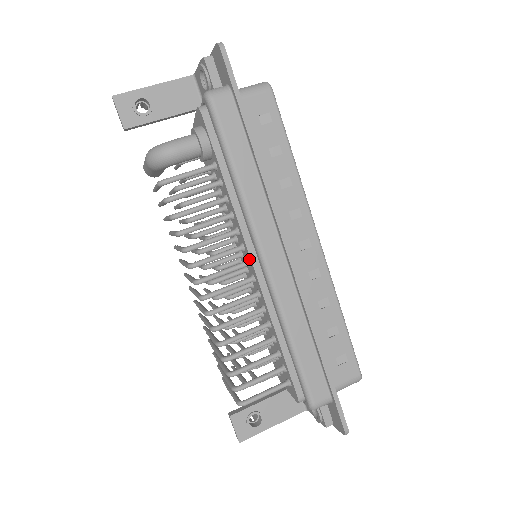
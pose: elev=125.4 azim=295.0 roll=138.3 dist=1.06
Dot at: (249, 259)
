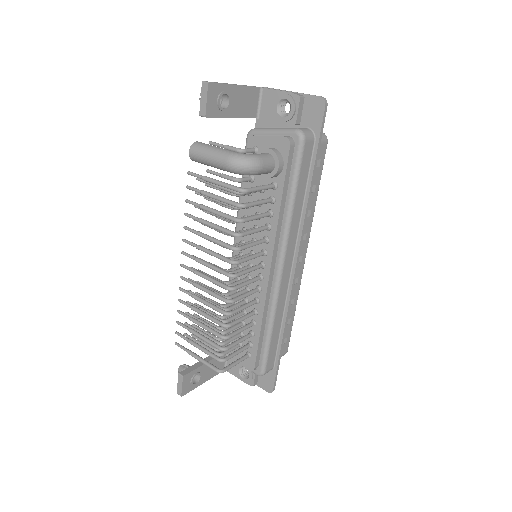
Dot at: (267, 264)
